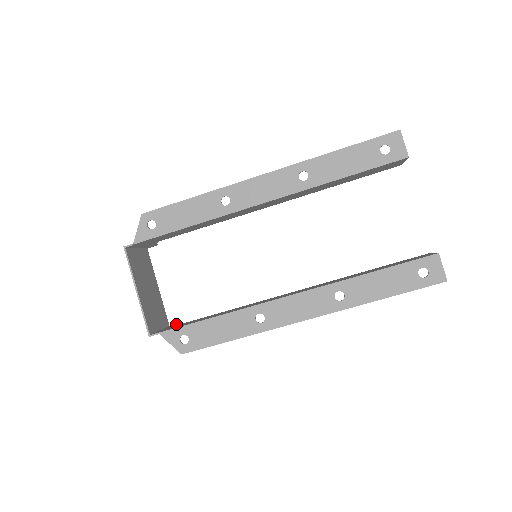
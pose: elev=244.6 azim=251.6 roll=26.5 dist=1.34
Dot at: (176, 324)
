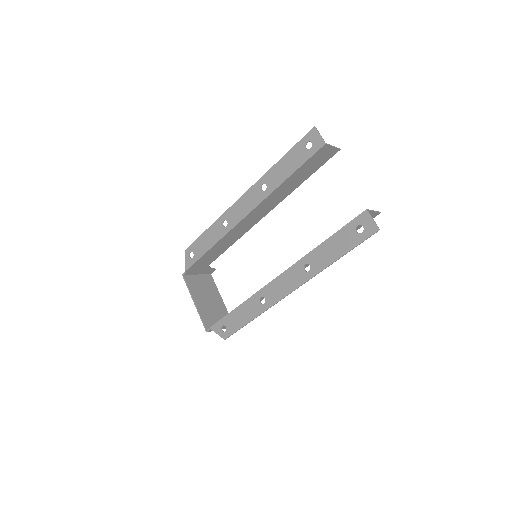
Dot at: occluded
